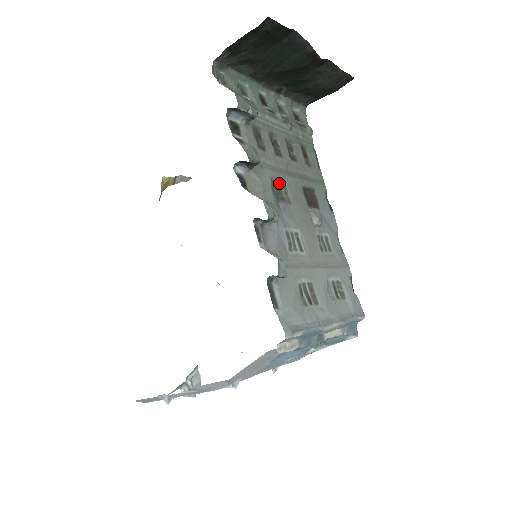
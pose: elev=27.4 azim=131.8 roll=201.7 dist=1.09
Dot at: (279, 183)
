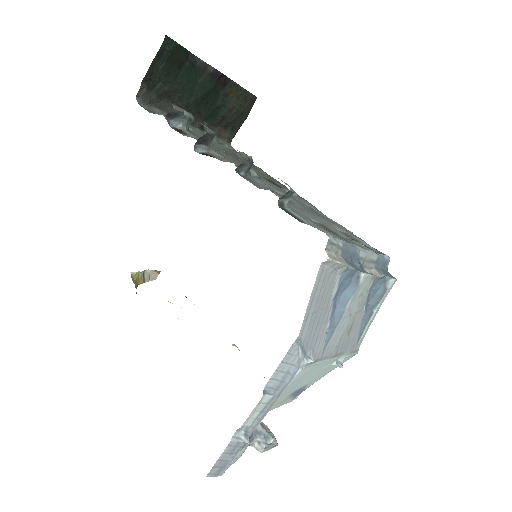
Dot at: occluded
